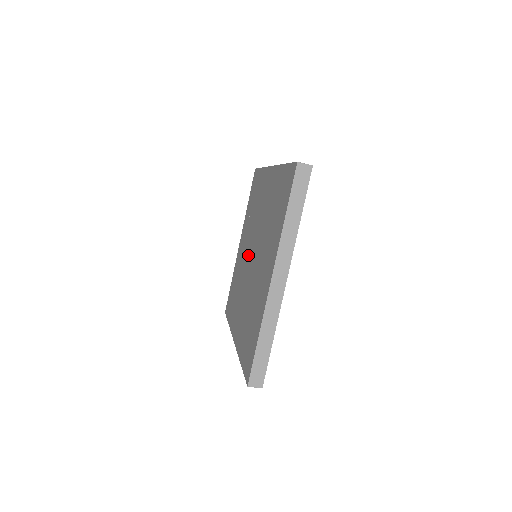
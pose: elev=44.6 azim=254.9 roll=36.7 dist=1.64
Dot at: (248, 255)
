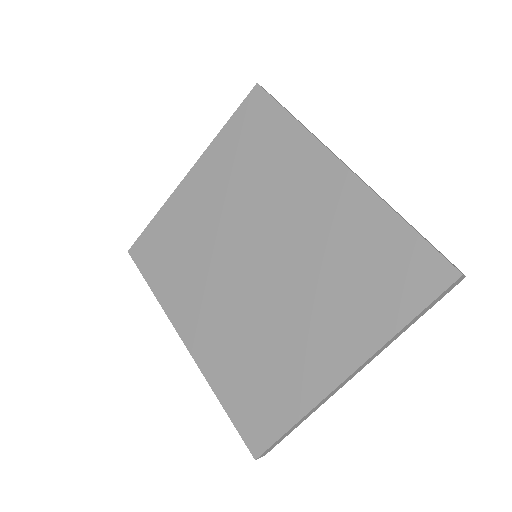
Dot at: (238, 243)
